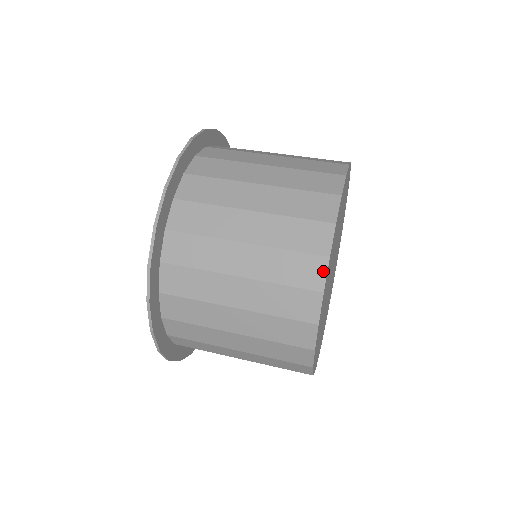
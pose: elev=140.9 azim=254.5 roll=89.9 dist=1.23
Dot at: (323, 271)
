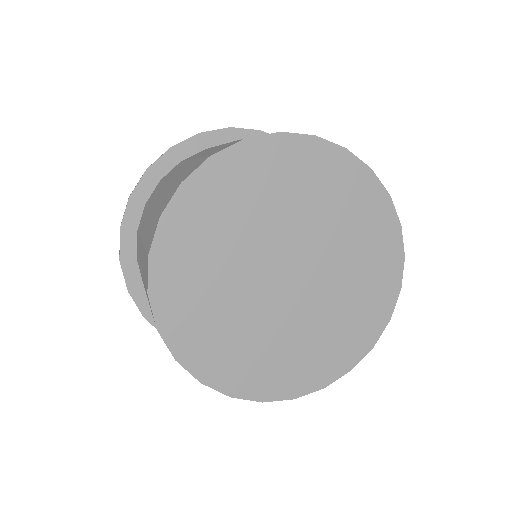
Dot at: (229, 146)
